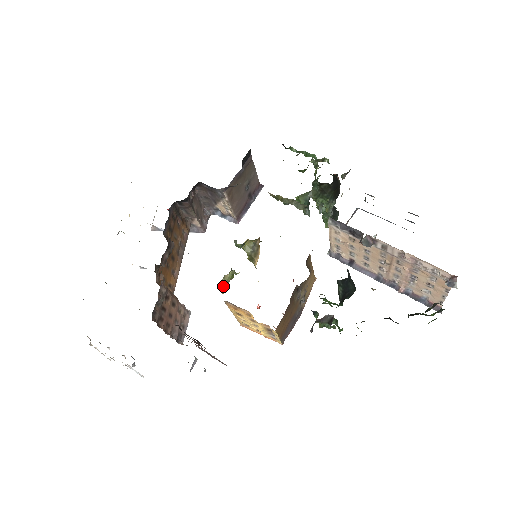
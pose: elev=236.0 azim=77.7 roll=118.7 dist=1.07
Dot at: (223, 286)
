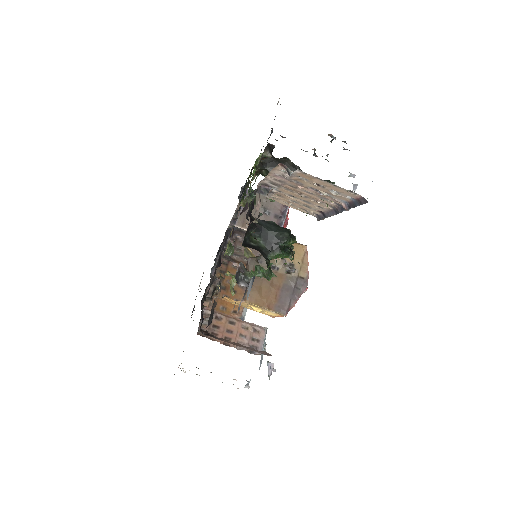
Dot at: (231, 289)
